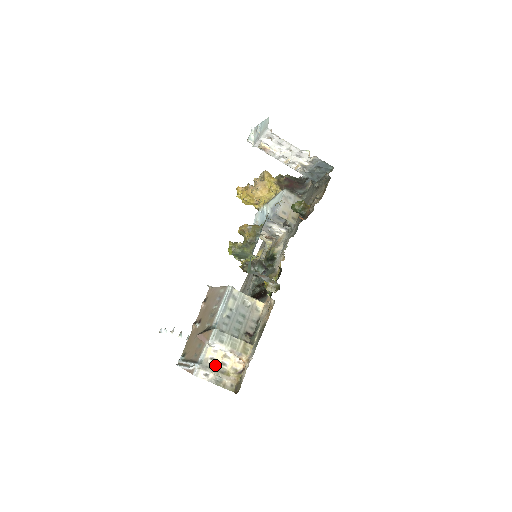
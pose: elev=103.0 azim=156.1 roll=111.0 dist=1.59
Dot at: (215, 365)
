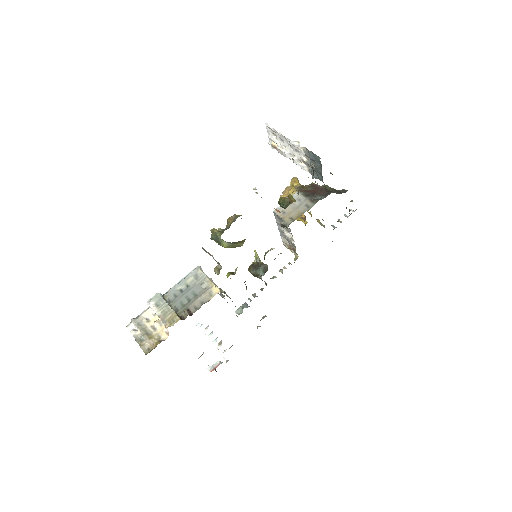
Dot at: (146, 325)
